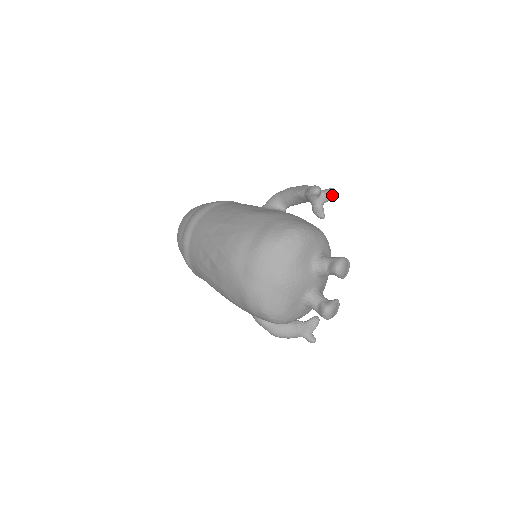
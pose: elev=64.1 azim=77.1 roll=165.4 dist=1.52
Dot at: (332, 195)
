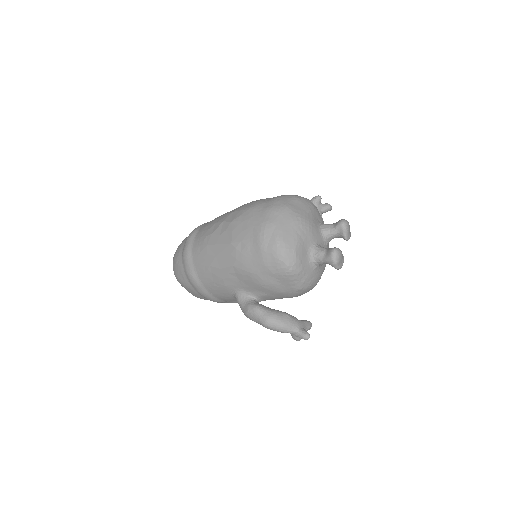
Dot at: (330, 205)
